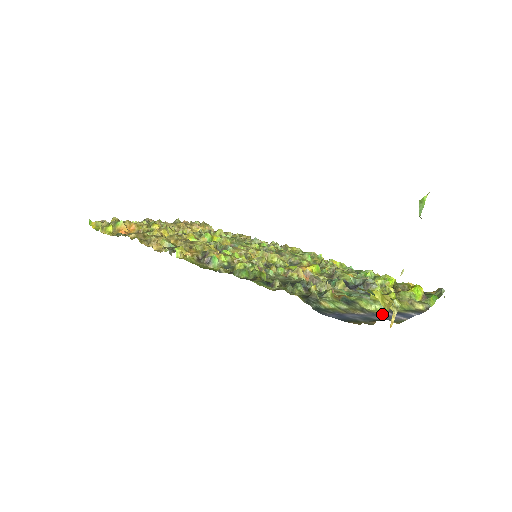
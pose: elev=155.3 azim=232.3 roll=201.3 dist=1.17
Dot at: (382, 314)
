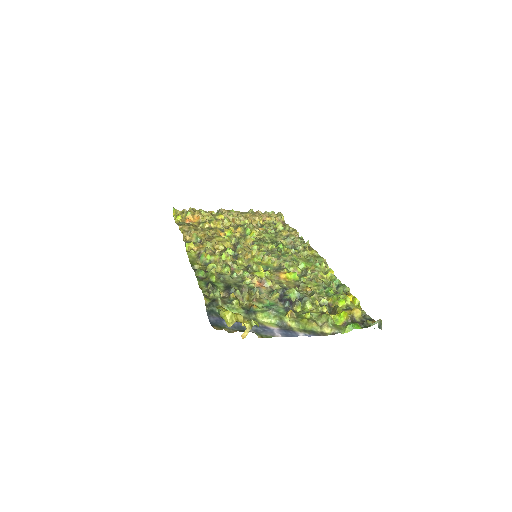
Dot at: (267, 327)
